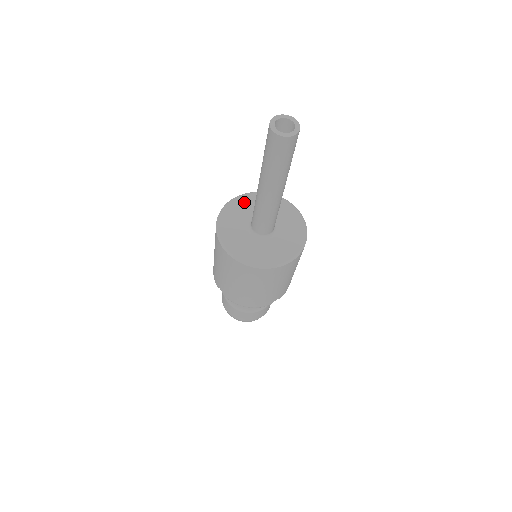
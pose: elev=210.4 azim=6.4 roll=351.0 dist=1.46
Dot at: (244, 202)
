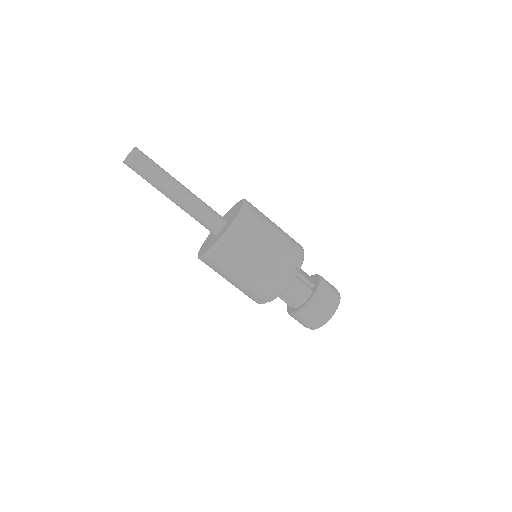
Dot at: (210, 235)
